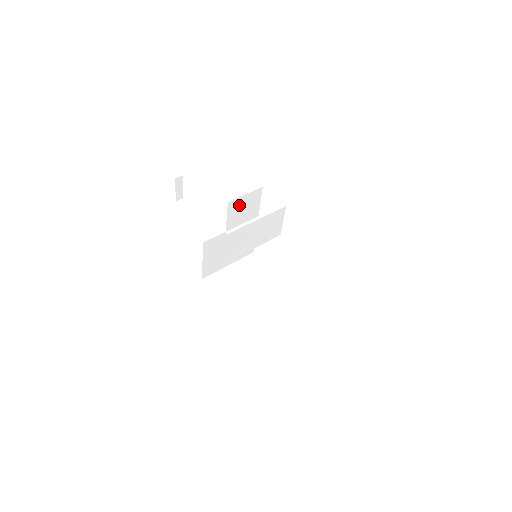
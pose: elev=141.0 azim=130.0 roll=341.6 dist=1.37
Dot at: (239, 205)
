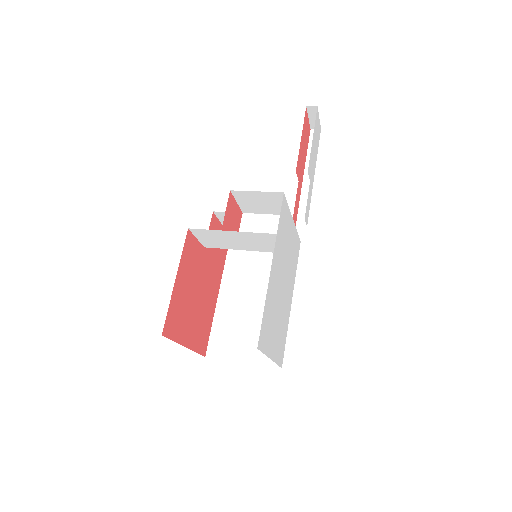
Dot at: (252, 197)
